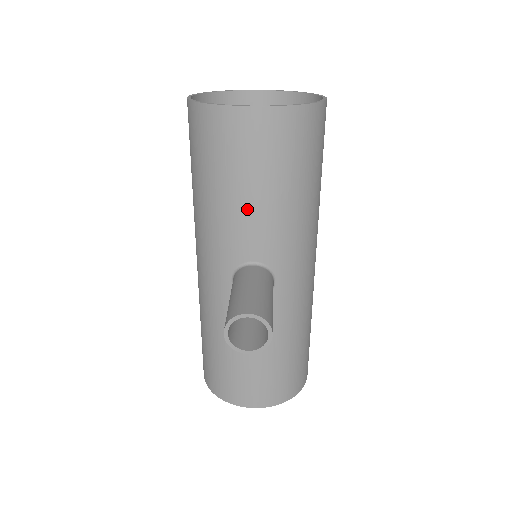
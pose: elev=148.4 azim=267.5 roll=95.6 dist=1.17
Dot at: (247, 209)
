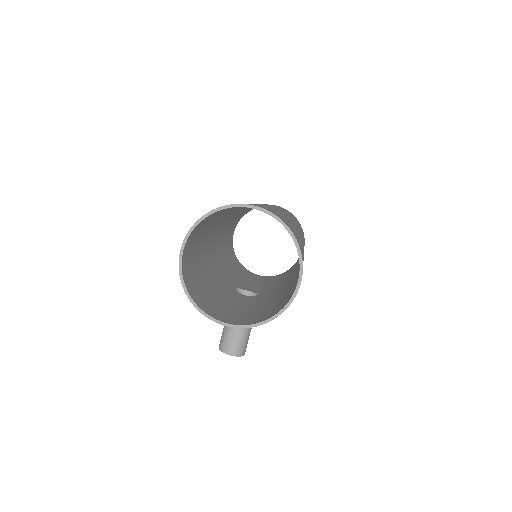
Dot at: occluded
